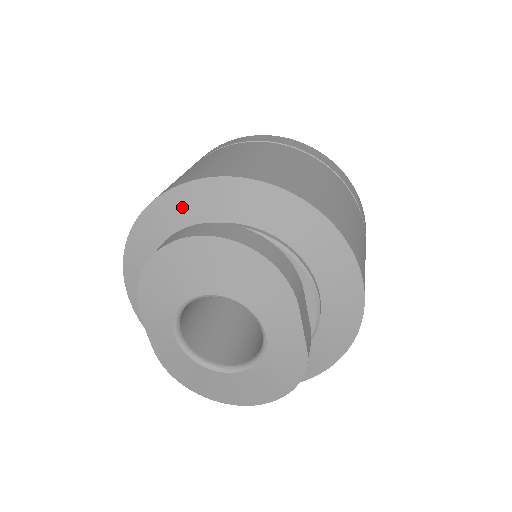
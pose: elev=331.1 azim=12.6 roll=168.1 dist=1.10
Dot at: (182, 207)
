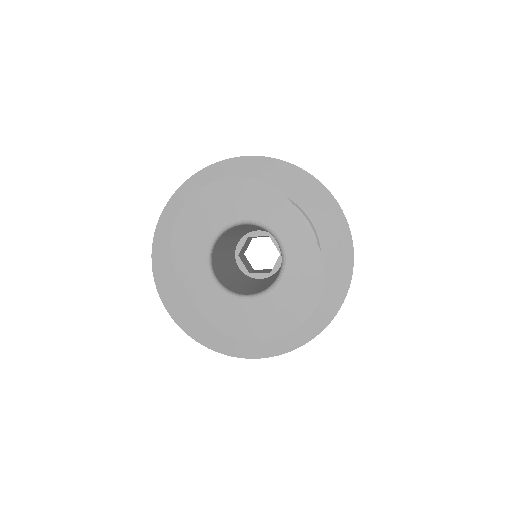
Dot at: occluded
